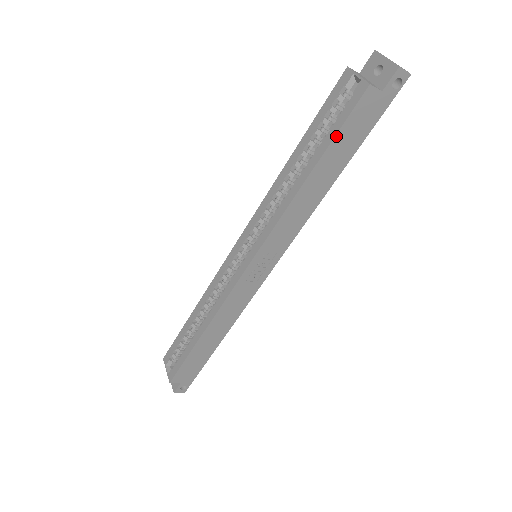
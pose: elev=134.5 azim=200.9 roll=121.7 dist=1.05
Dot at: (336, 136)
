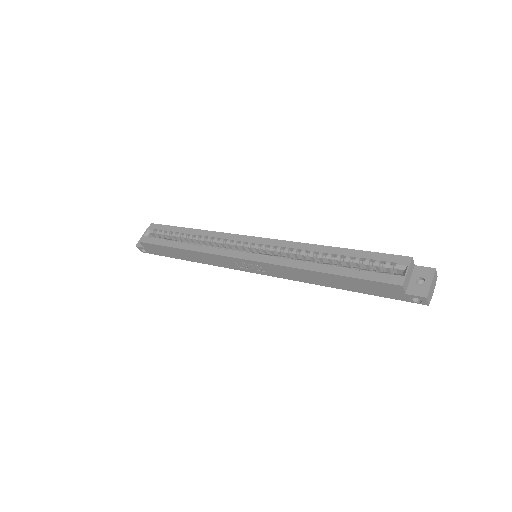
Dot at: (358, 279)
